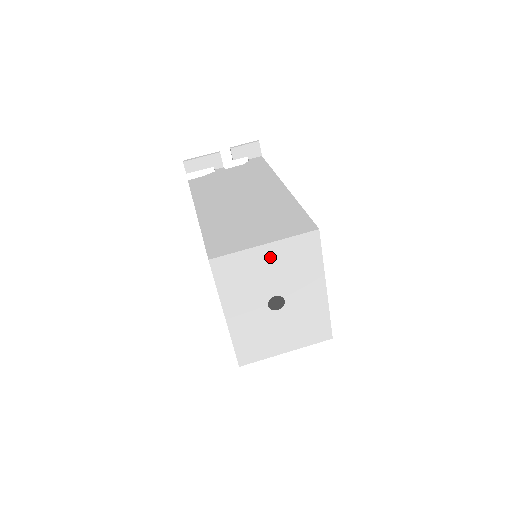
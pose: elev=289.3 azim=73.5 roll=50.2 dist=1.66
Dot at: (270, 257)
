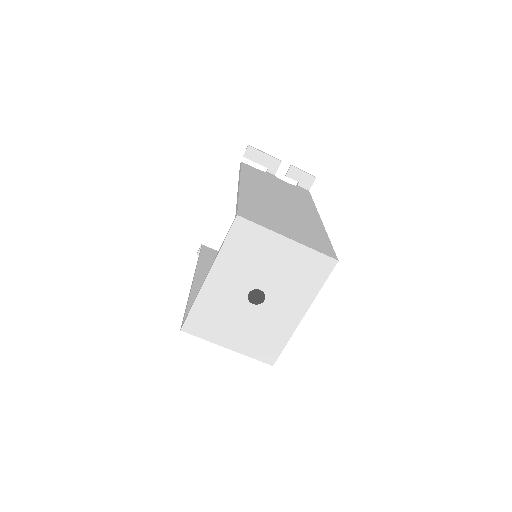
Dot at: (284, 253)
